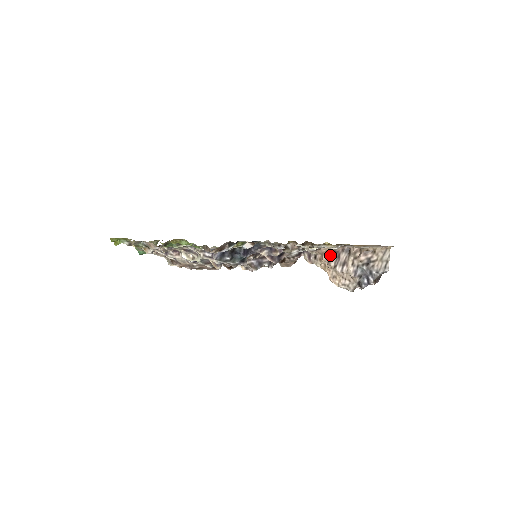
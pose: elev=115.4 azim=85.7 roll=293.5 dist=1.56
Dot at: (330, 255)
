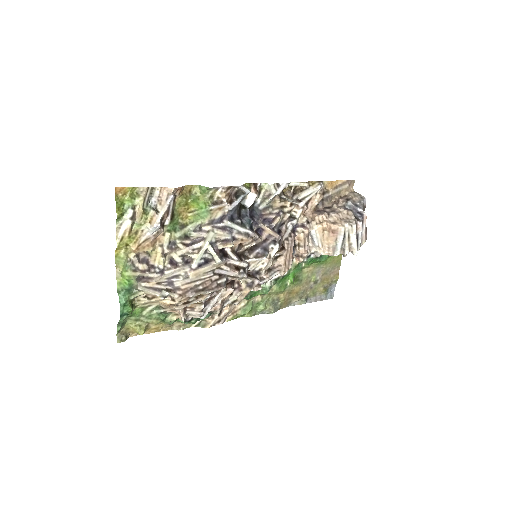
Dot at: (318, 213)
